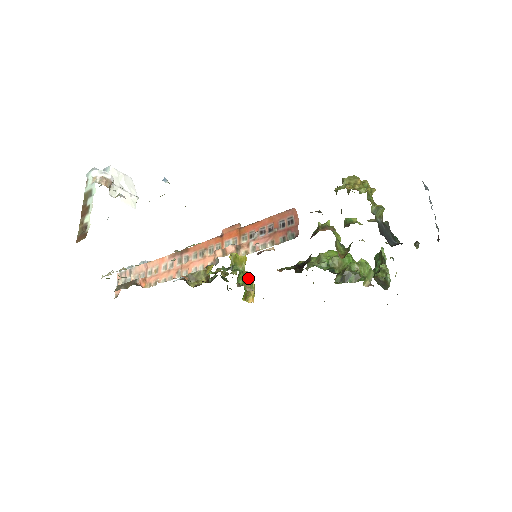
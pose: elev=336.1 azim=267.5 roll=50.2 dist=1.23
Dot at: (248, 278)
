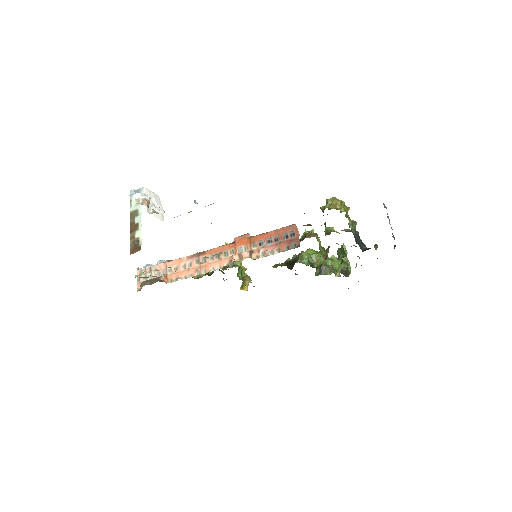
Dot at: (244, 271)
